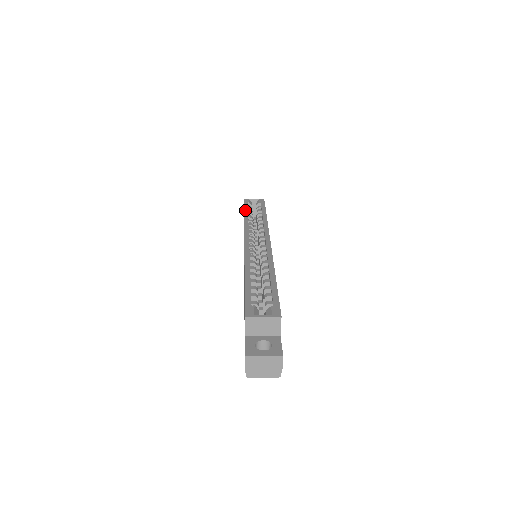
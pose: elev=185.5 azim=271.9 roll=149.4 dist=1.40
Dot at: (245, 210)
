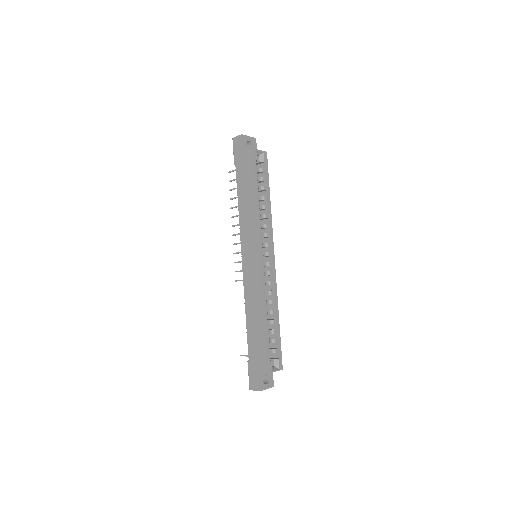
Dot at: (256, 184)
